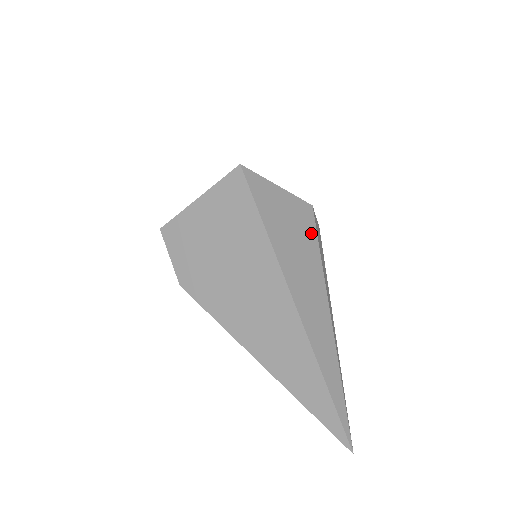
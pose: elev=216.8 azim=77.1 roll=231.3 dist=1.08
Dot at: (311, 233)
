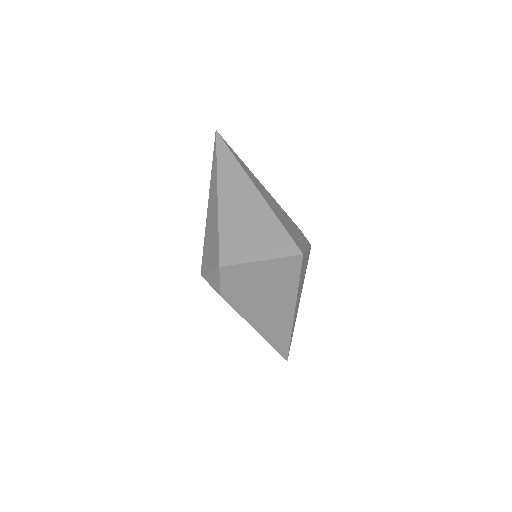
Dot at: occluded
